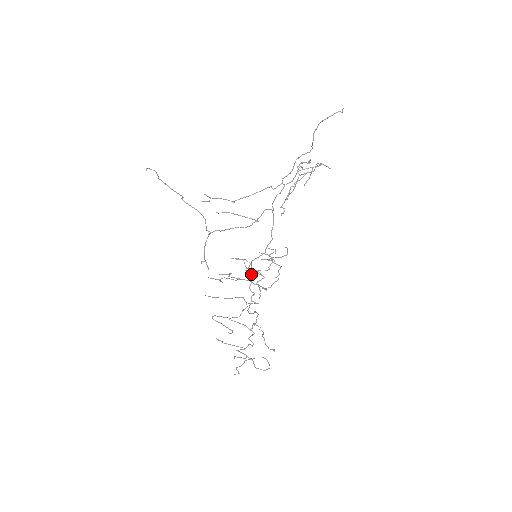
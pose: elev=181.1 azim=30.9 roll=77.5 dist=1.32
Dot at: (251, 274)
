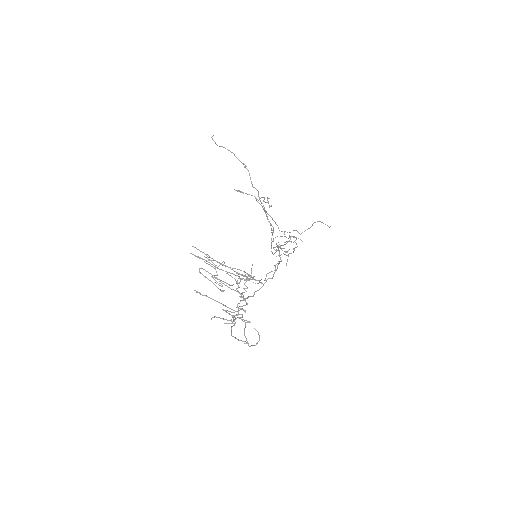
Dot at: (278, 248)
